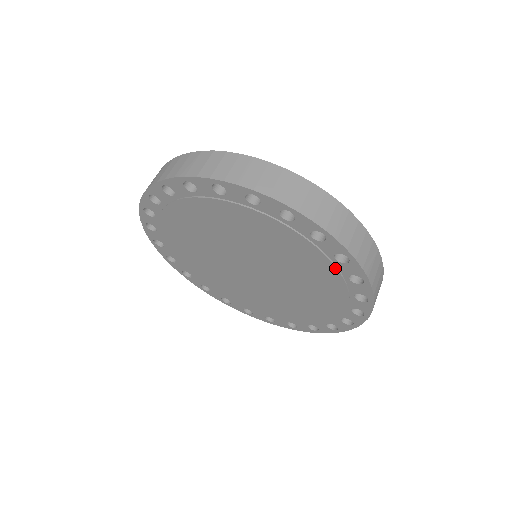
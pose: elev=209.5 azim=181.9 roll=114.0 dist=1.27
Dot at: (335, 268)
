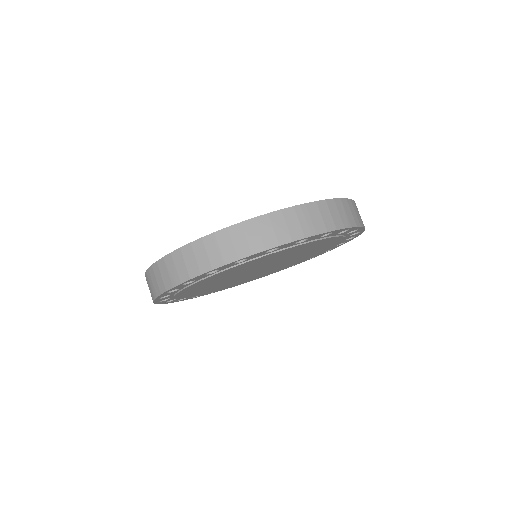
Dot at: (325, 239)
